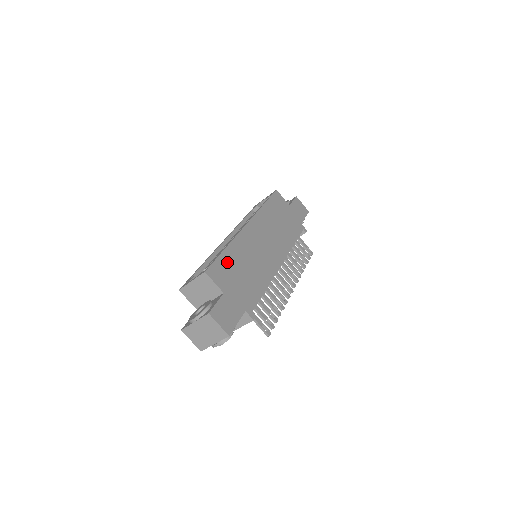
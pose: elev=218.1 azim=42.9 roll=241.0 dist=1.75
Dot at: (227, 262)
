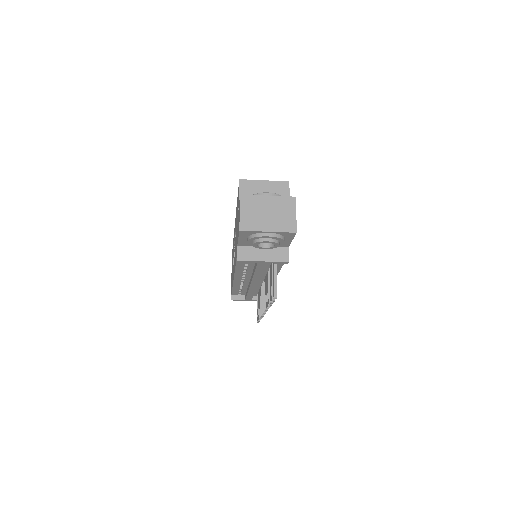
Dot at: occluded
